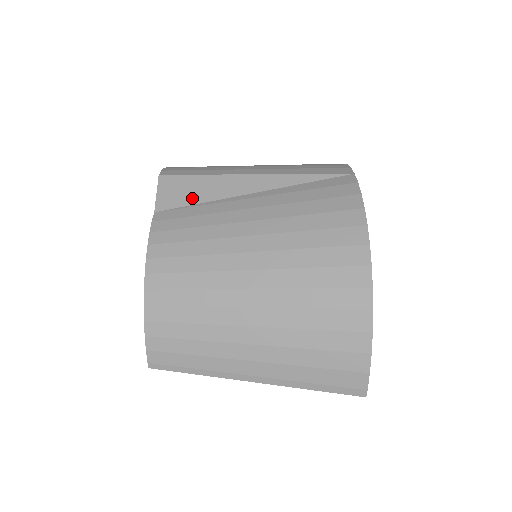
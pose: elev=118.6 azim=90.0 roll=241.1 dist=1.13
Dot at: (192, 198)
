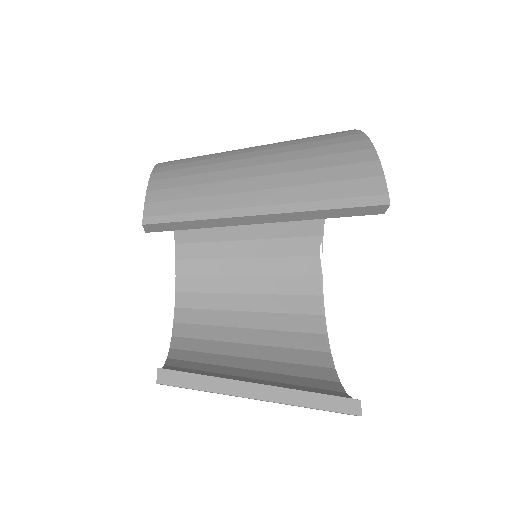
Dot at: occluded
